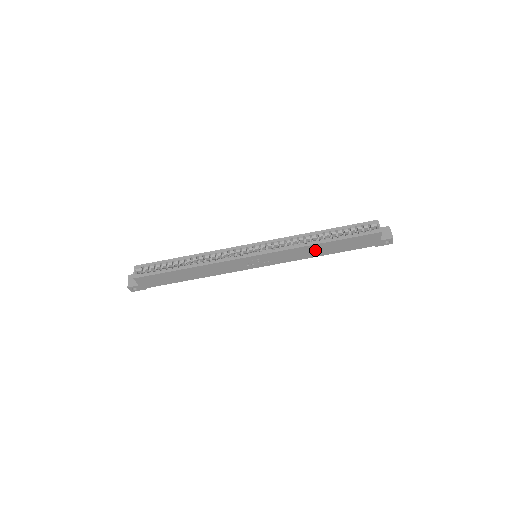
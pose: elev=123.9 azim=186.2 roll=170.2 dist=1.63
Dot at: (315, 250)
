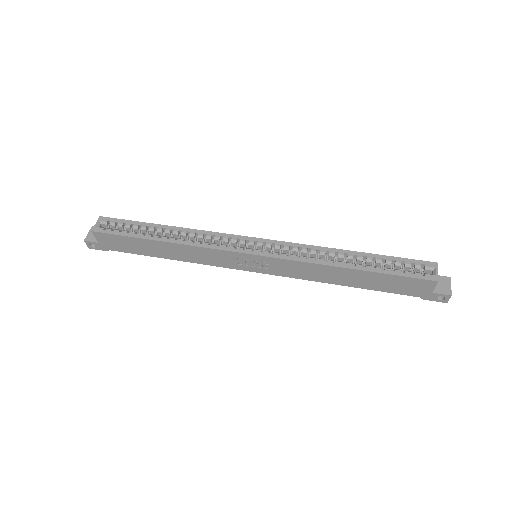
Dot at: (336, 275)
